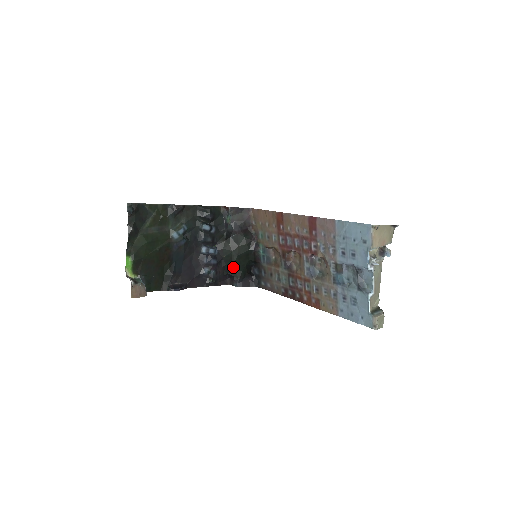
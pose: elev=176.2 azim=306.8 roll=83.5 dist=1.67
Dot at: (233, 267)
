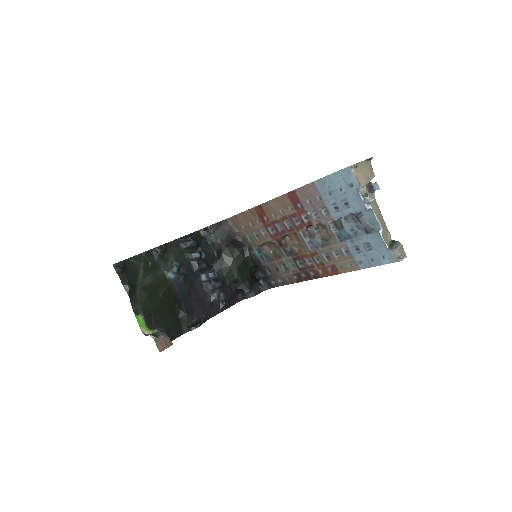
Dot at: (238, 281)
